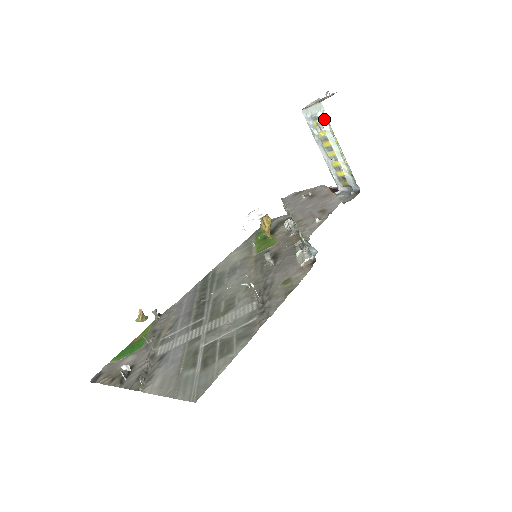
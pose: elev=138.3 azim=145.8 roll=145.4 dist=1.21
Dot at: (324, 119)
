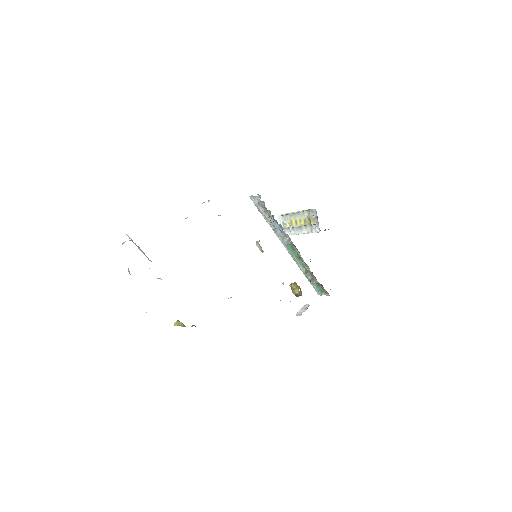
Dot at: (285, 218)
